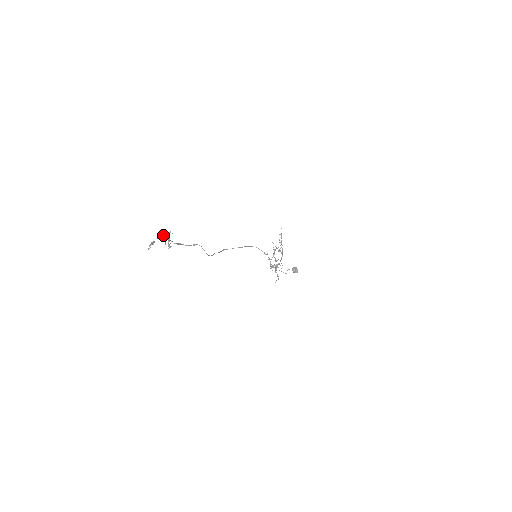
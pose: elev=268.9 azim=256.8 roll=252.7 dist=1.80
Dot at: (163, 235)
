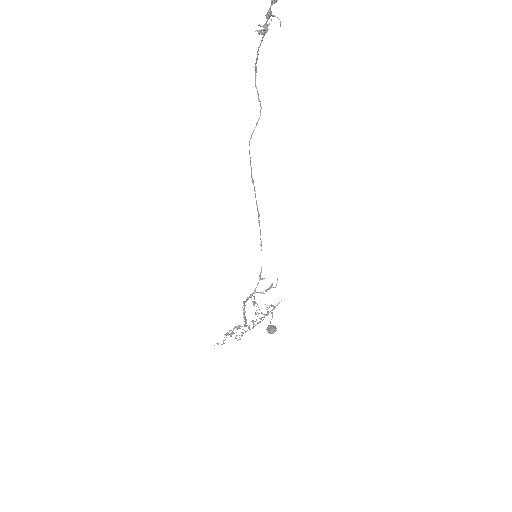
Dot at: occluded
